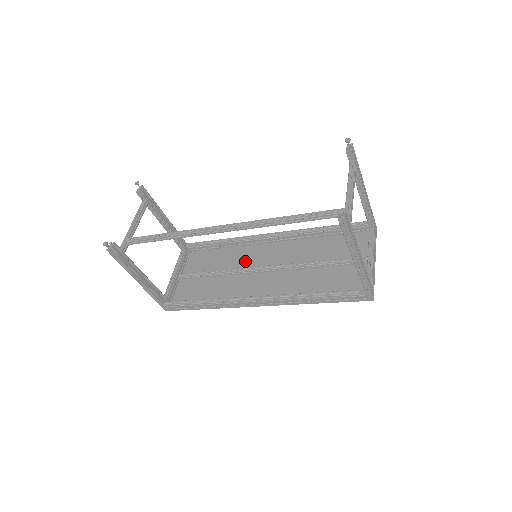
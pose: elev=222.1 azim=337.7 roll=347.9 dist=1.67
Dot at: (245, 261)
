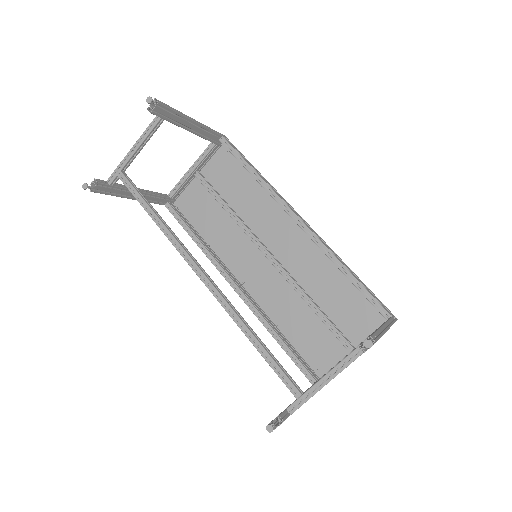
Dot at: (261, 220)
